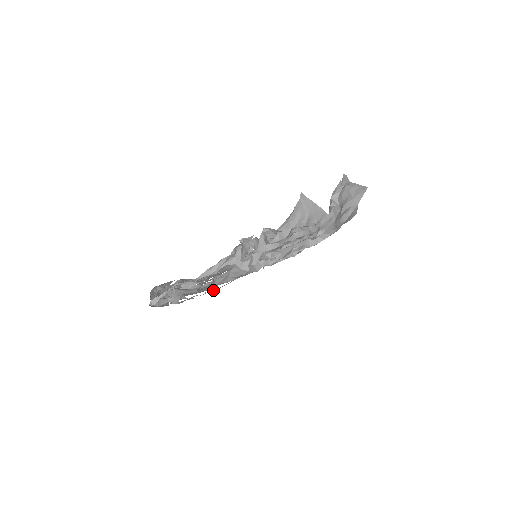
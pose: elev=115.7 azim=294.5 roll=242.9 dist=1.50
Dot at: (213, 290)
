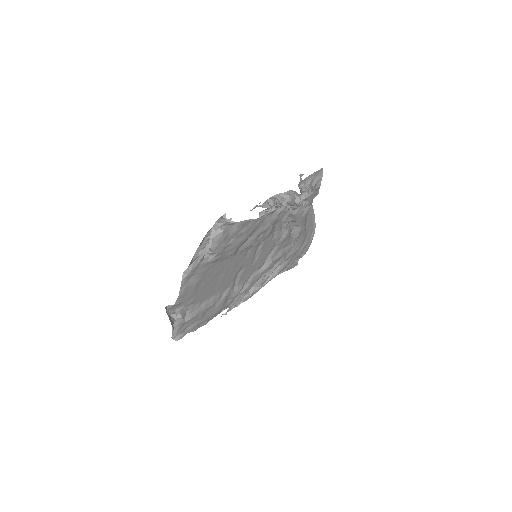
Dot at: (247, 227)
